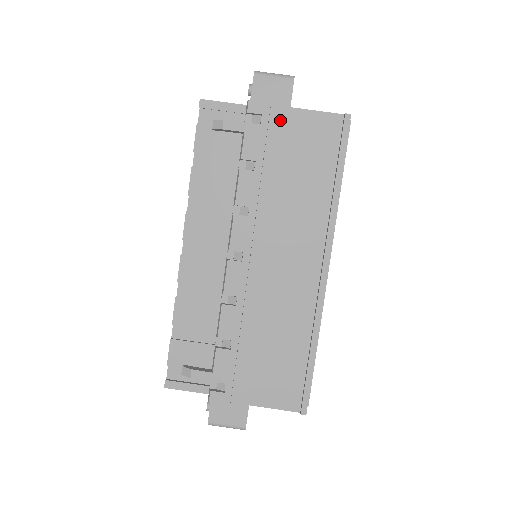
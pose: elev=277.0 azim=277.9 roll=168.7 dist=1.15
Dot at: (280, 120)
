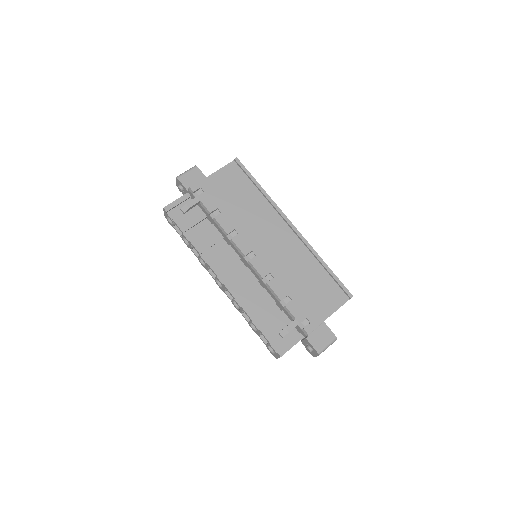
Dot at: (210, 184)
